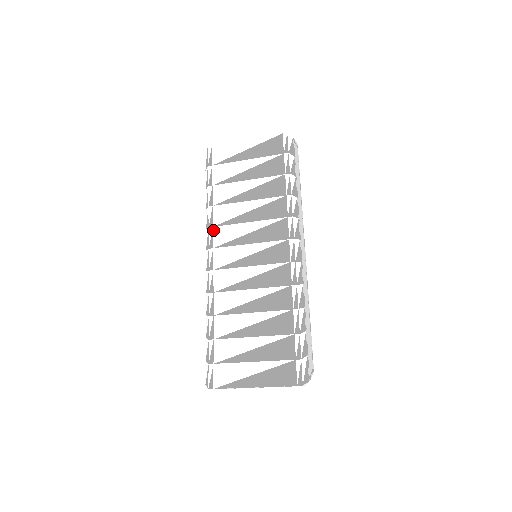
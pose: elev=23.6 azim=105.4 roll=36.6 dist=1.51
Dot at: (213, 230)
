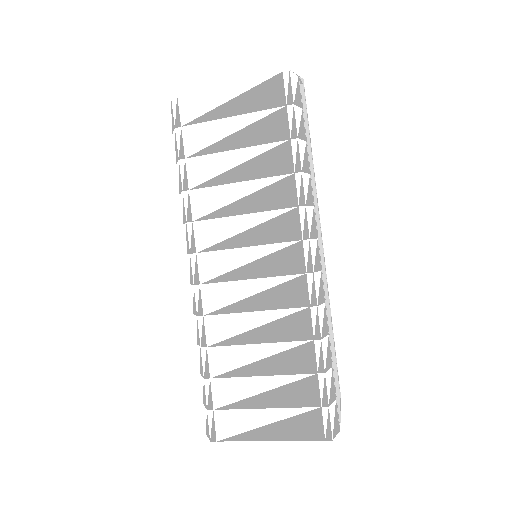
Dot at: (193, 227)
